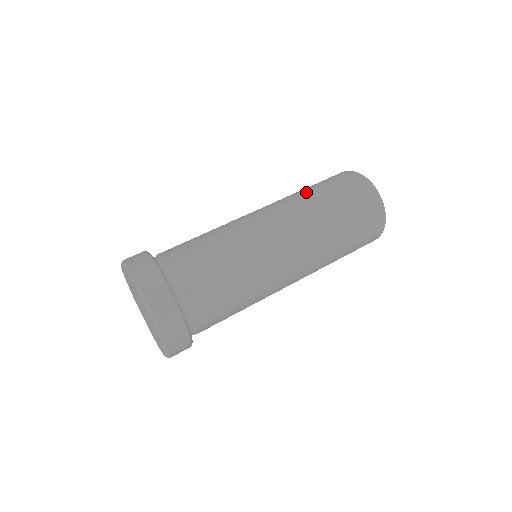
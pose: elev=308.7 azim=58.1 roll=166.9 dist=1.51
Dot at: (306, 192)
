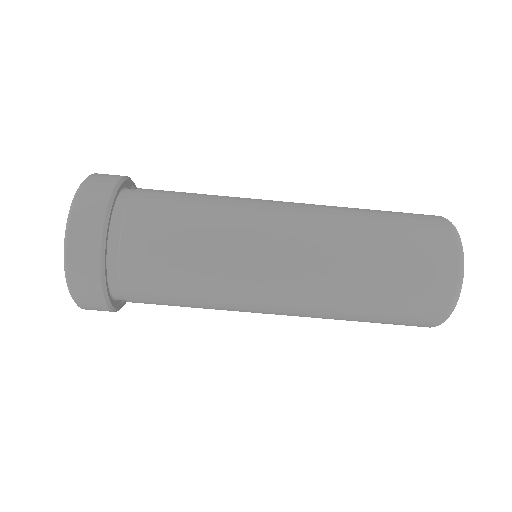
Dot at: (364, 216)
